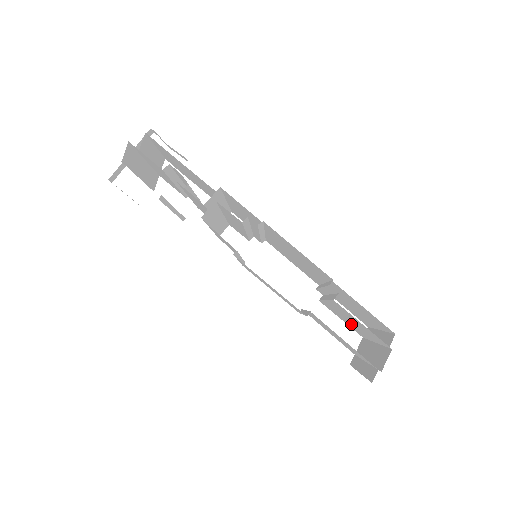
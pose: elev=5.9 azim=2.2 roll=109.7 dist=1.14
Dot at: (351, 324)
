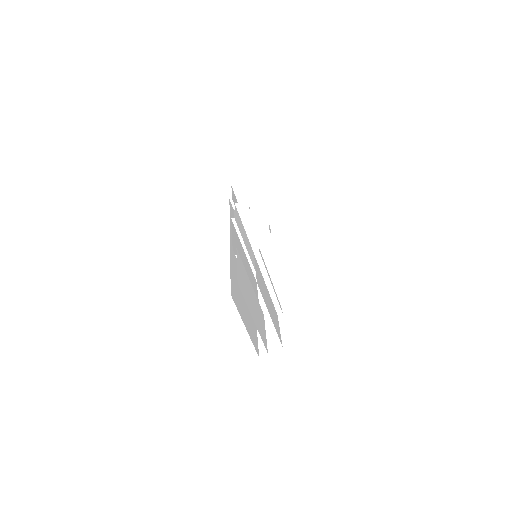
Dot at: (272, 312)
